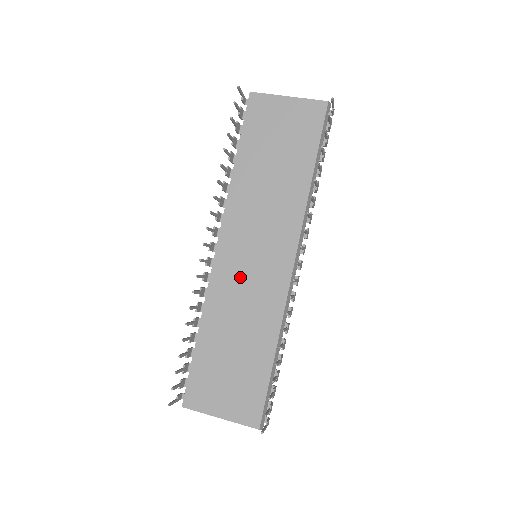
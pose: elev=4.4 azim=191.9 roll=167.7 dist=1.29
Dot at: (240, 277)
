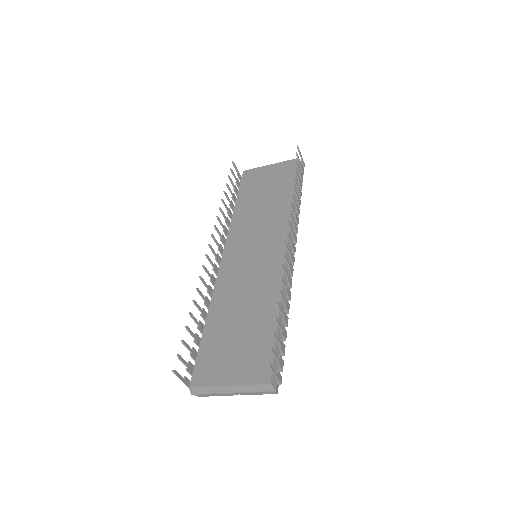
Dot at: (242, 269)
